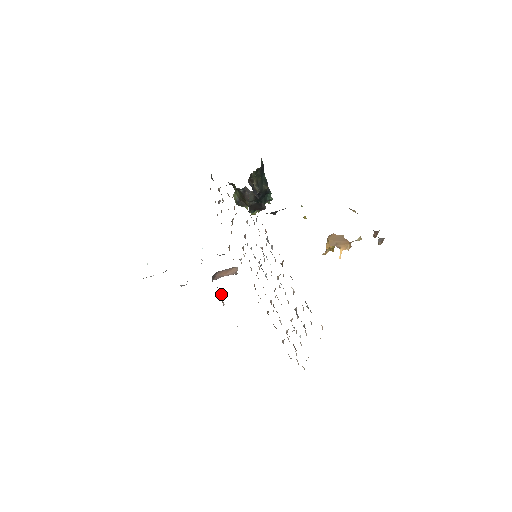
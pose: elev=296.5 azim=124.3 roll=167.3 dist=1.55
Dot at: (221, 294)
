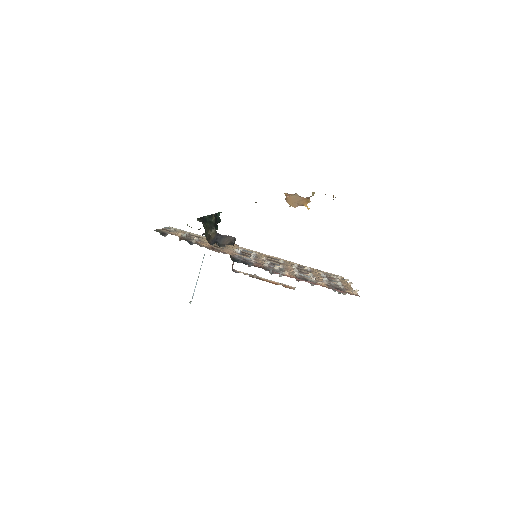
Dot at: (250, 275)
